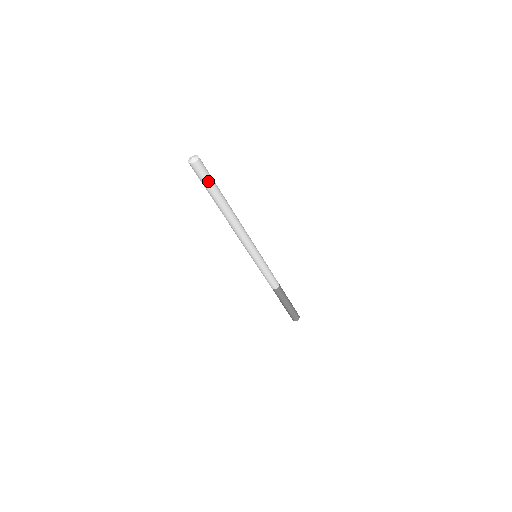
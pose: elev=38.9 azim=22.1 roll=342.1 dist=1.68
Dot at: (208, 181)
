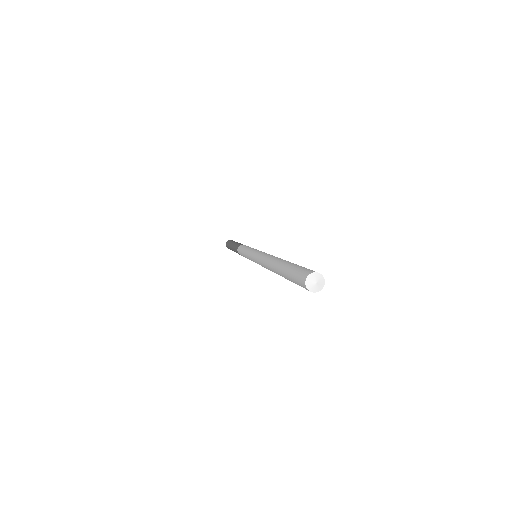
Dot at: occluded
